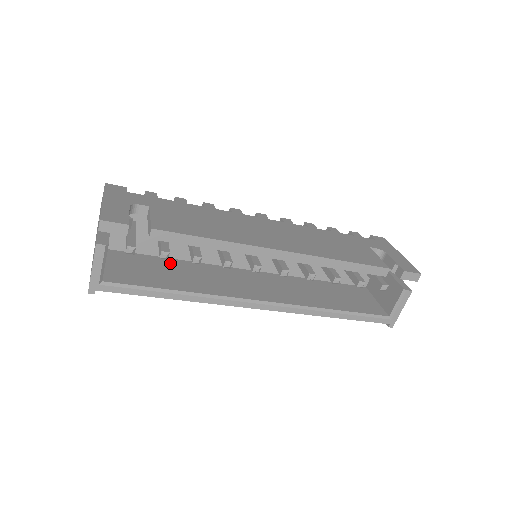
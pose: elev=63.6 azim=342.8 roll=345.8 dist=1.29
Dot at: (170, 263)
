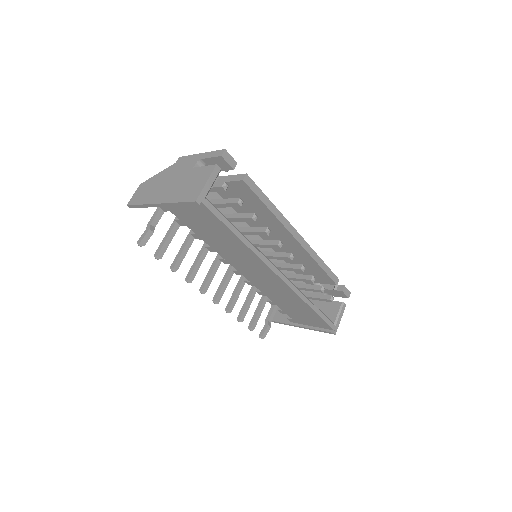
Dot at: occluded
